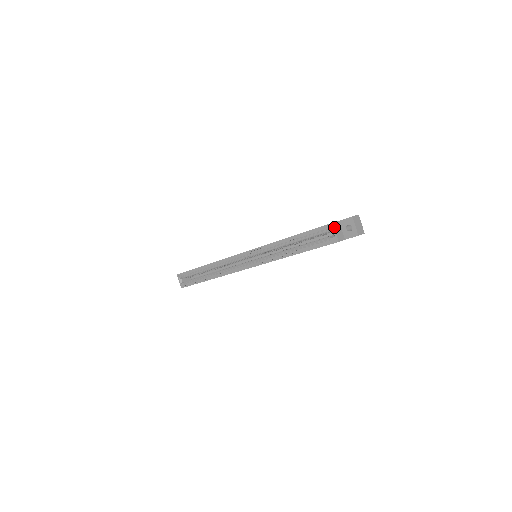
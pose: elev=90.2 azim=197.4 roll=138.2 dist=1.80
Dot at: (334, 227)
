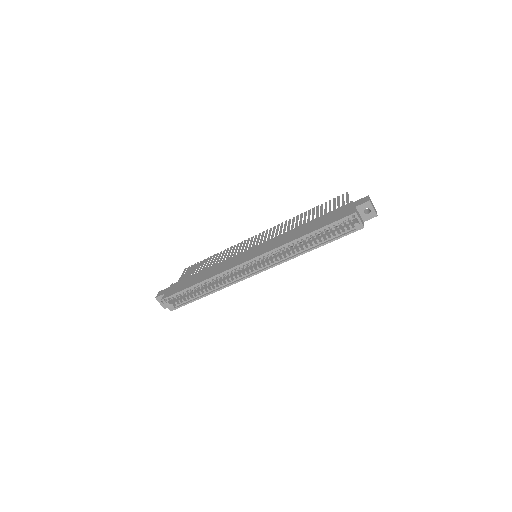
Dot at: (358, 216)
